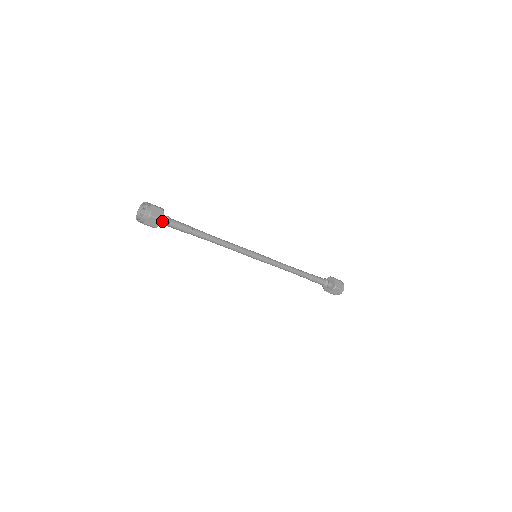
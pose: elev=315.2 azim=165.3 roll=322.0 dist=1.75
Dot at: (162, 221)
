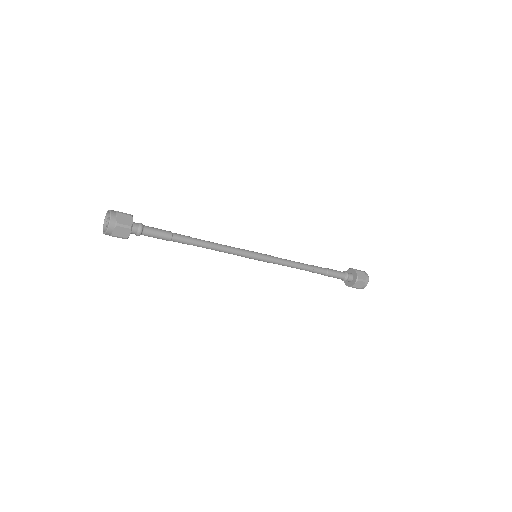
Dot at: (131, 233)
